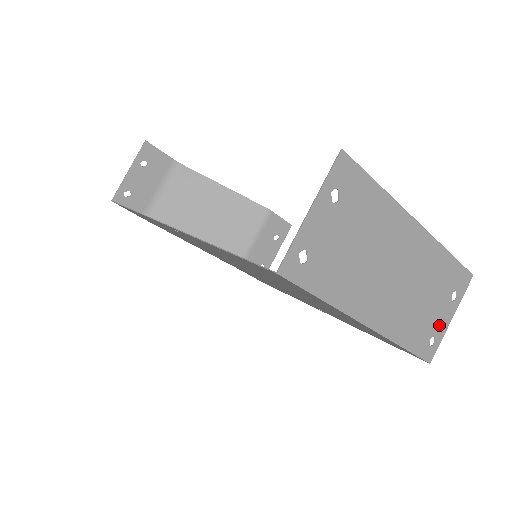
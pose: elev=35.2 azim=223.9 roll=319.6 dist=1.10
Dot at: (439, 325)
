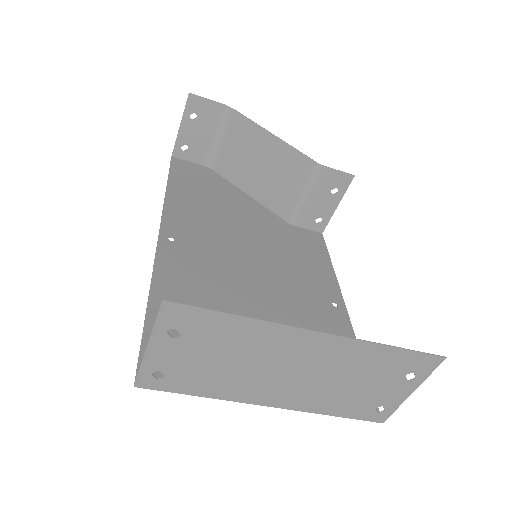
Dot at: (389, 398)
